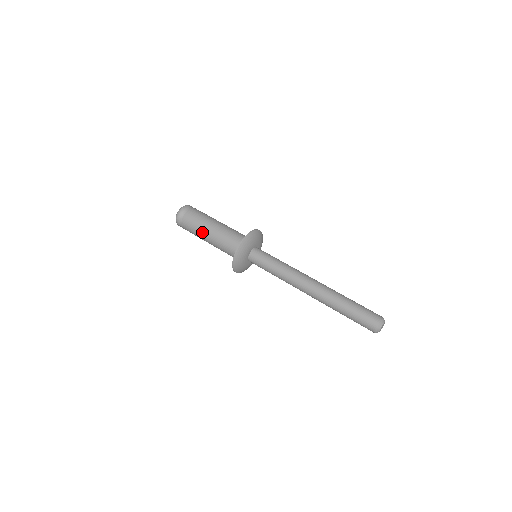
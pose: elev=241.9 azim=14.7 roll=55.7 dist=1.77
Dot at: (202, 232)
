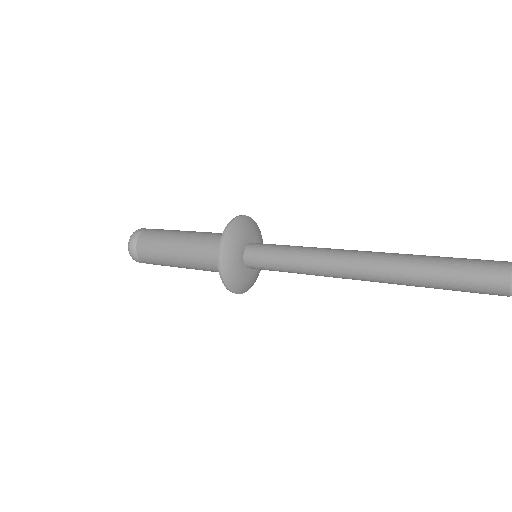
Dot at: (167, 256)
